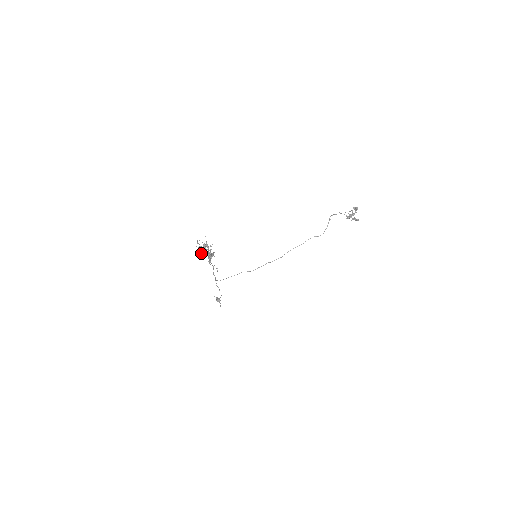
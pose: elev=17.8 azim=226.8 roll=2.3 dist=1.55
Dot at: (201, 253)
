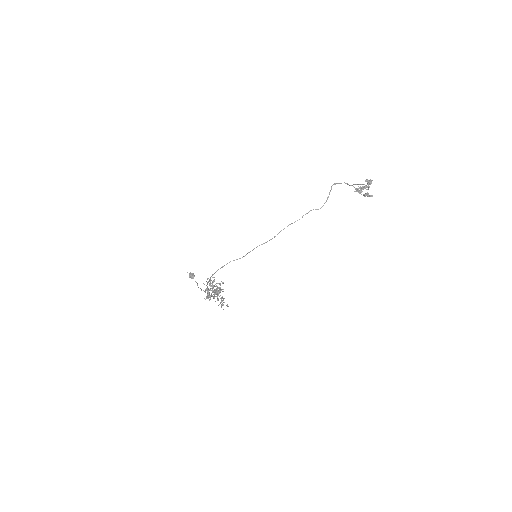
Dot at: (209, 296)
